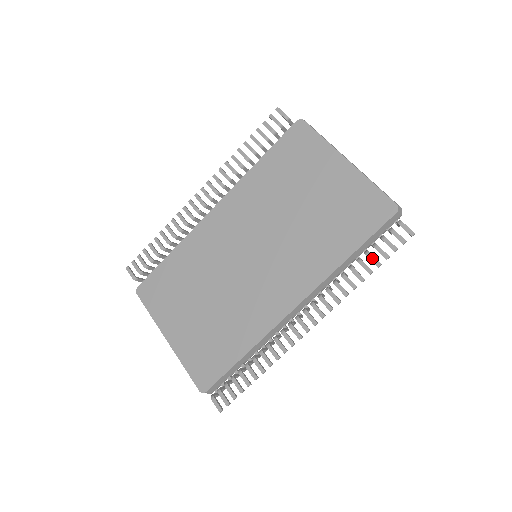
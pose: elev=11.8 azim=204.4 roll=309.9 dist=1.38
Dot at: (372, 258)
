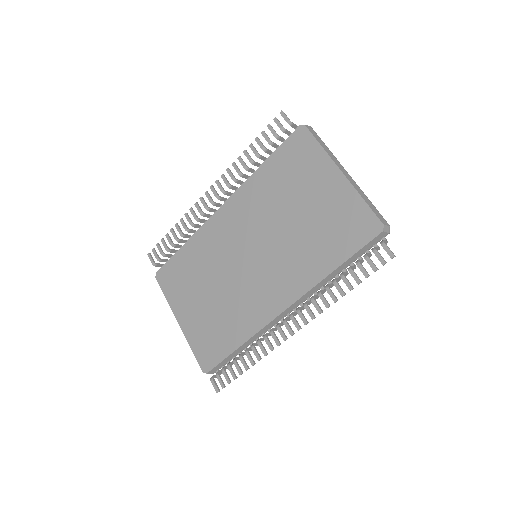
Dot at: (353, 275)
